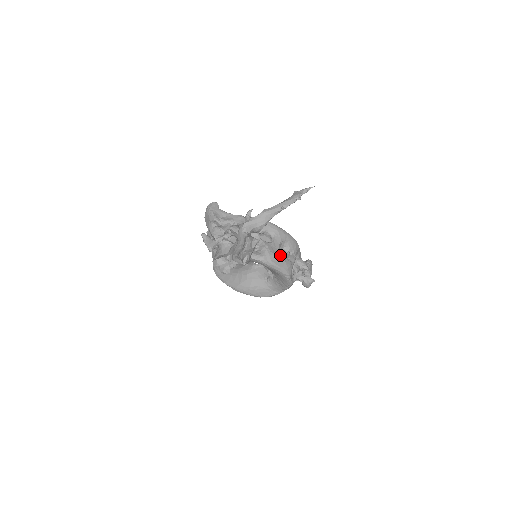
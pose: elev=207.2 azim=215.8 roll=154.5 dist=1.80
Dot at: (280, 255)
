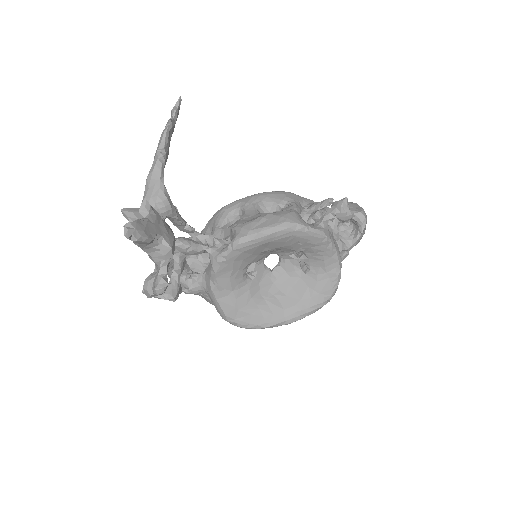
Dot at: (260, 216)
